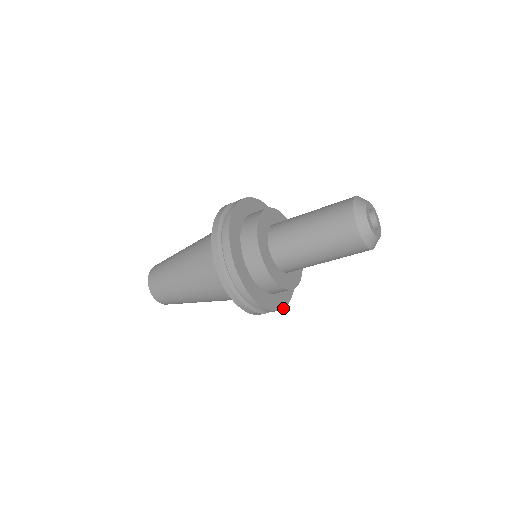
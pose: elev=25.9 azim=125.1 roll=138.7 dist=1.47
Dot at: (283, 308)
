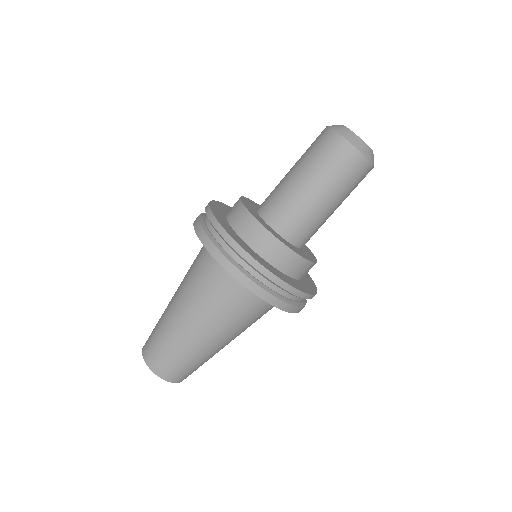
Dot at: (301, 291)
